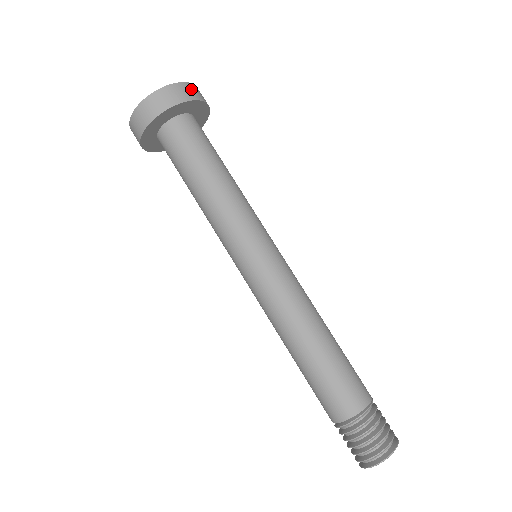
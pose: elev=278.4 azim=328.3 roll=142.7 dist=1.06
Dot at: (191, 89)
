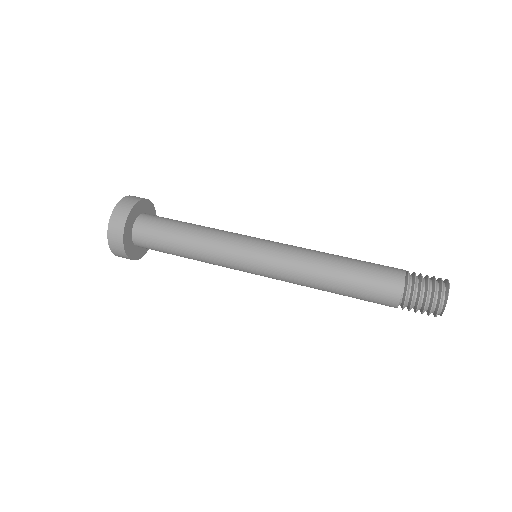
Dot at: occluded
